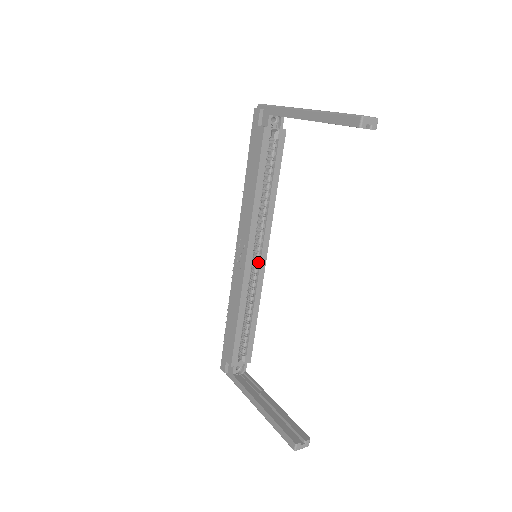
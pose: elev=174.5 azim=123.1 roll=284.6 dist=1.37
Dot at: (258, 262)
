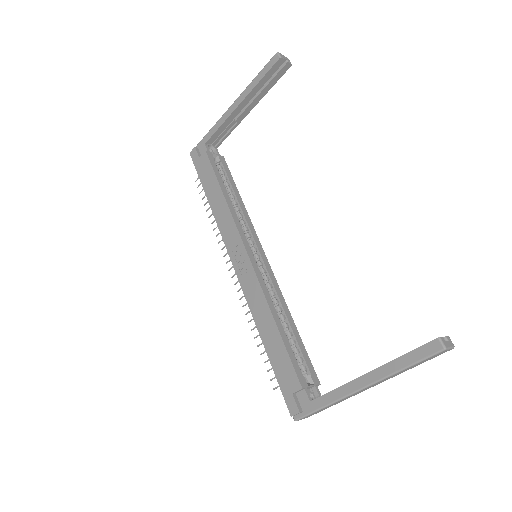
Dot at: (261, 263)
